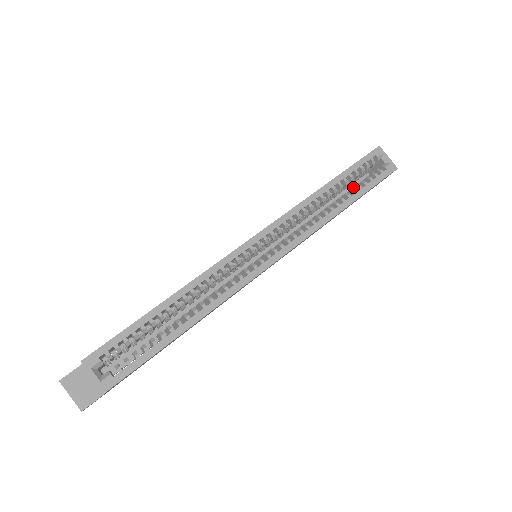
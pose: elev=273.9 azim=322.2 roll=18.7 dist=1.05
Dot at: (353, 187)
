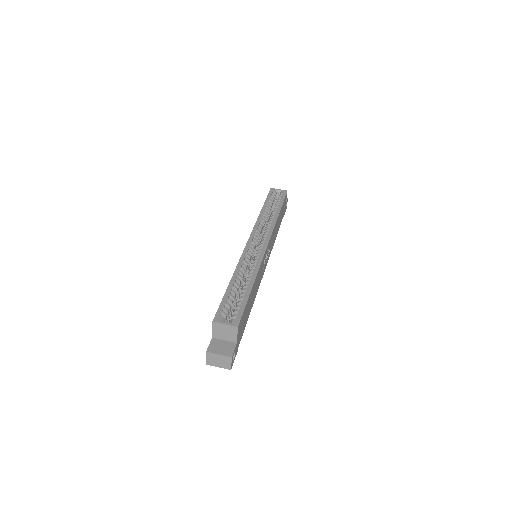
Dot at: occluded
